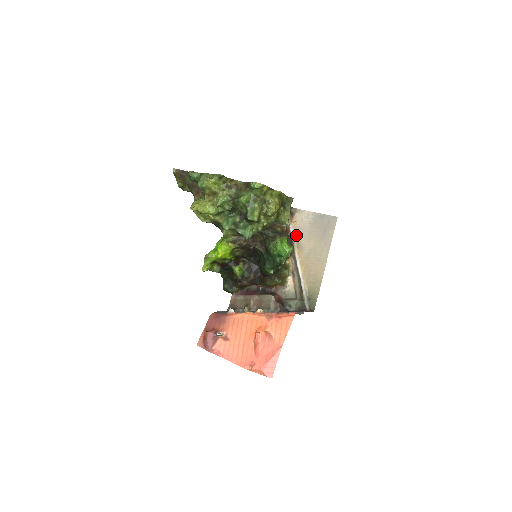
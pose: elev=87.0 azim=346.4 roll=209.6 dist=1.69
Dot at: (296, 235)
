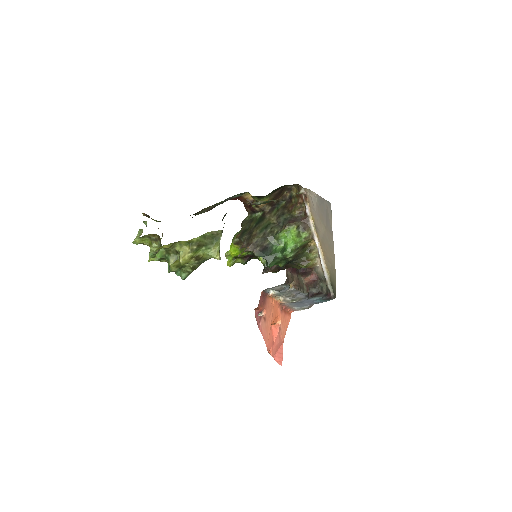
Dot at: (312, 217)
